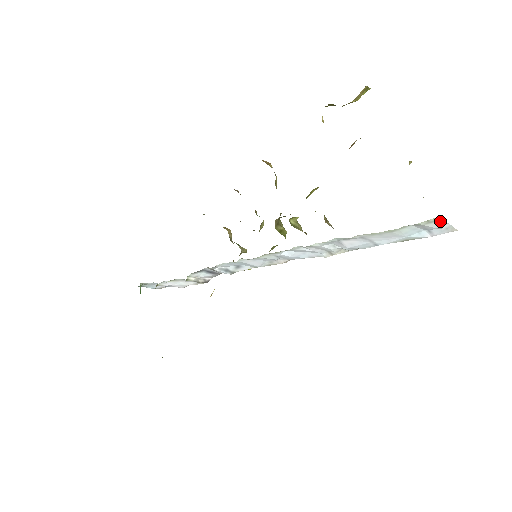
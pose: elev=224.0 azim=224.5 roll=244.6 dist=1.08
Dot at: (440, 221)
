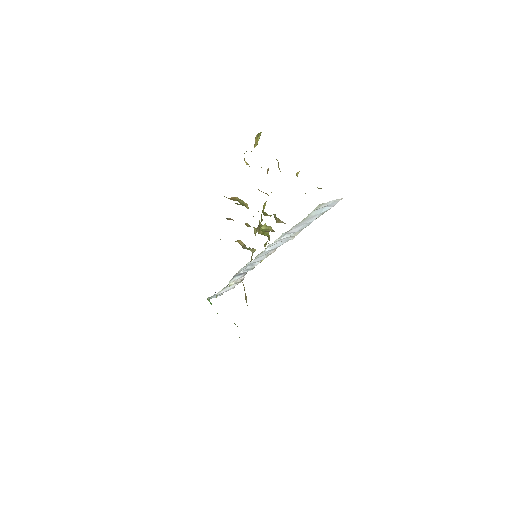
Dot at: (324, 204)
